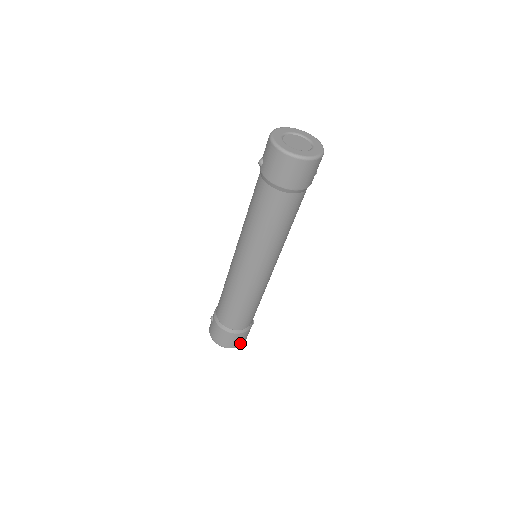
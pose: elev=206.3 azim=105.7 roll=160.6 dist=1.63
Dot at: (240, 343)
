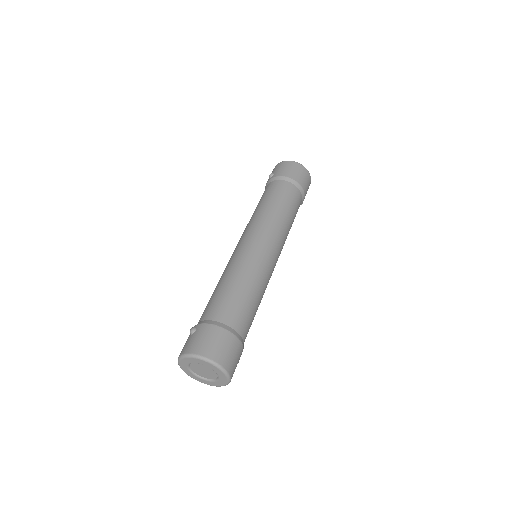
Dot at: (231, 367)
